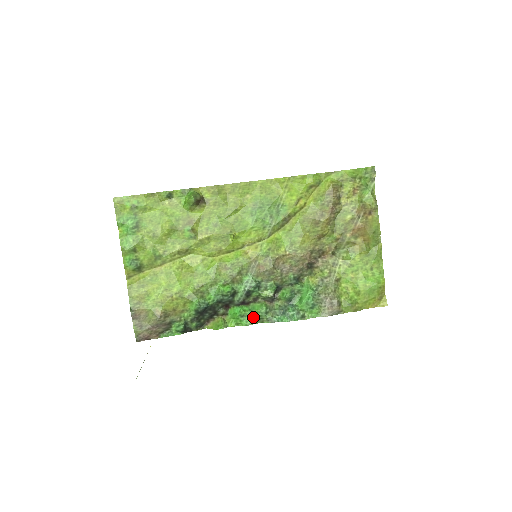
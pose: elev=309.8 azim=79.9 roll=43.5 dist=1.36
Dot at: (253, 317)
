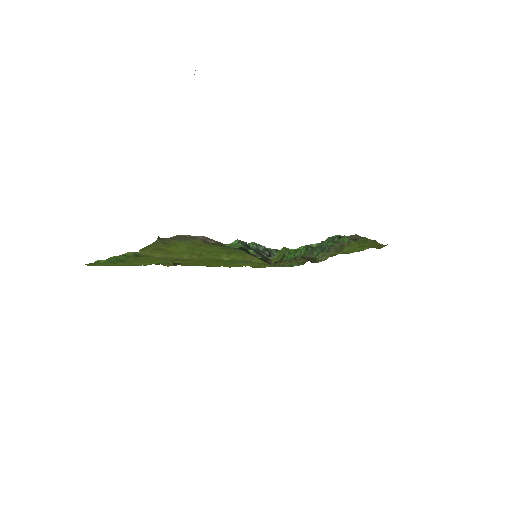
Dot at: occluded
